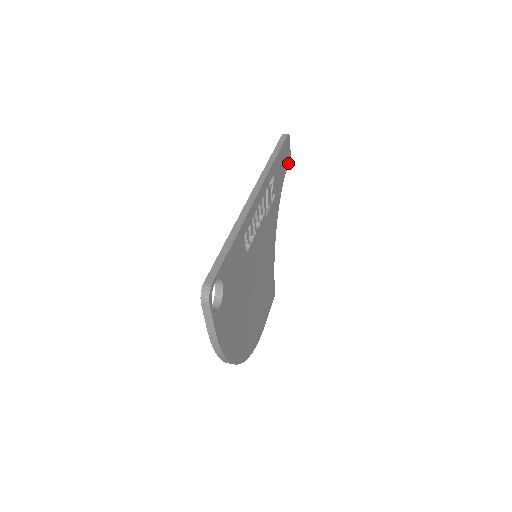
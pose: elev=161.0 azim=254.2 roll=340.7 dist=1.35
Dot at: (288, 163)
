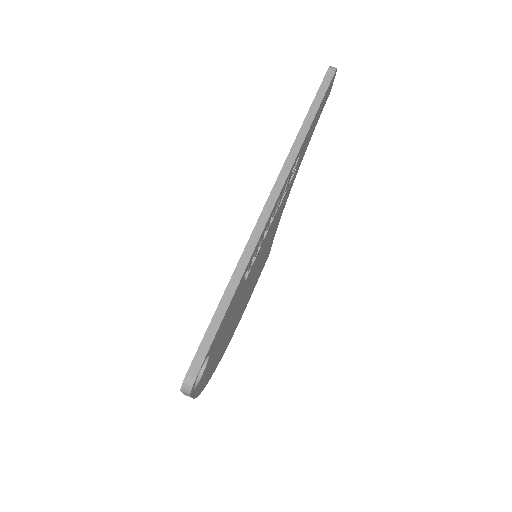
Dot at: occluded
